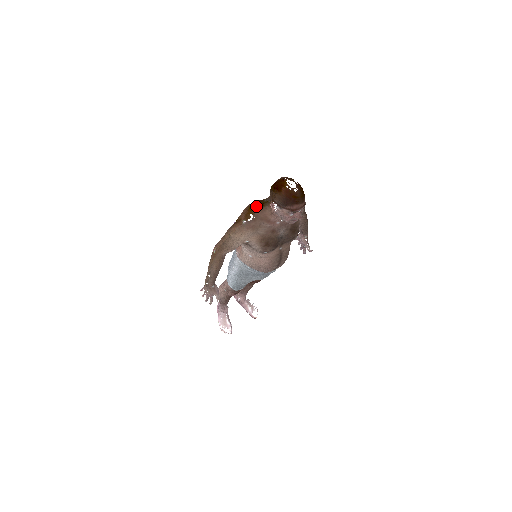
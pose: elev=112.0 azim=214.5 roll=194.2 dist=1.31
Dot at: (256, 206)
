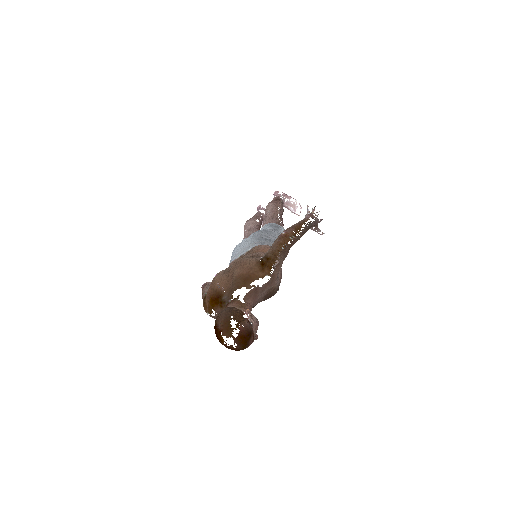
Dot at: (215, 303)
